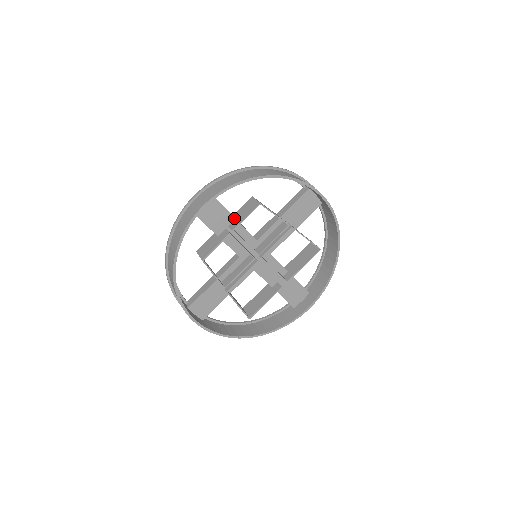
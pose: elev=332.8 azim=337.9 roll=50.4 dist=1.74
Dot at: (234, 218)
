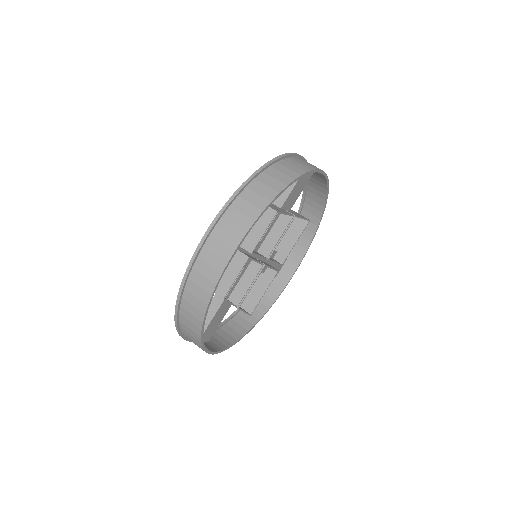
Dot at: occluded
